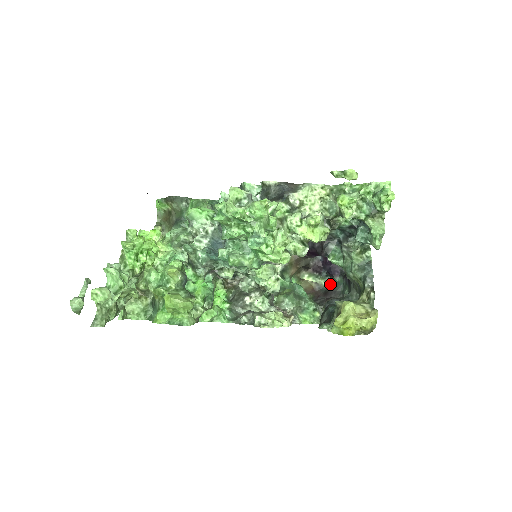
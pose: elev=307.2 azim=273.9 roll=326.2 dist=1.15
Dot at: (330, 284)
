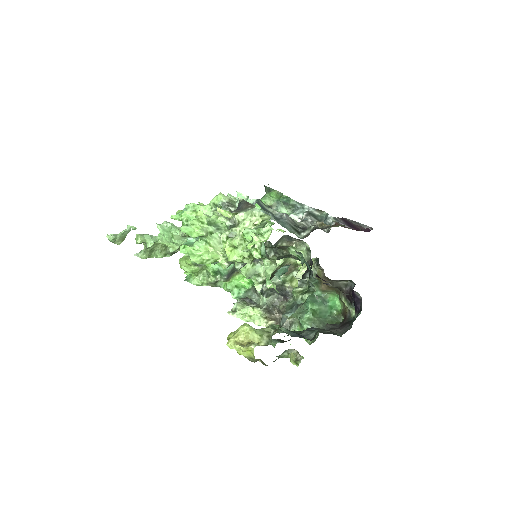
Dot at: occluded
